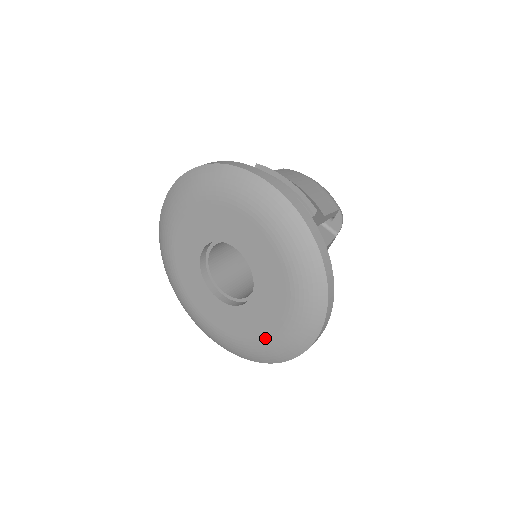
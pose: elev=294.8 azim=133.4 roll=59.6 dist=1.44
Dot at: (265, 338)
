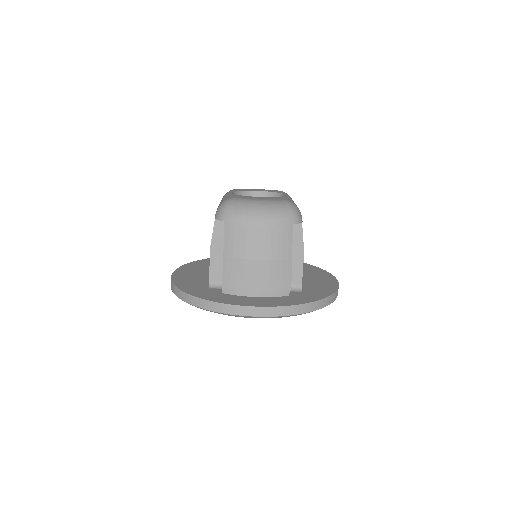
Dot at: occluded
